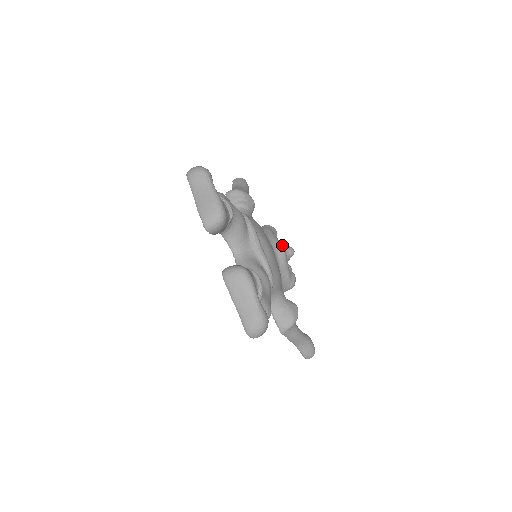
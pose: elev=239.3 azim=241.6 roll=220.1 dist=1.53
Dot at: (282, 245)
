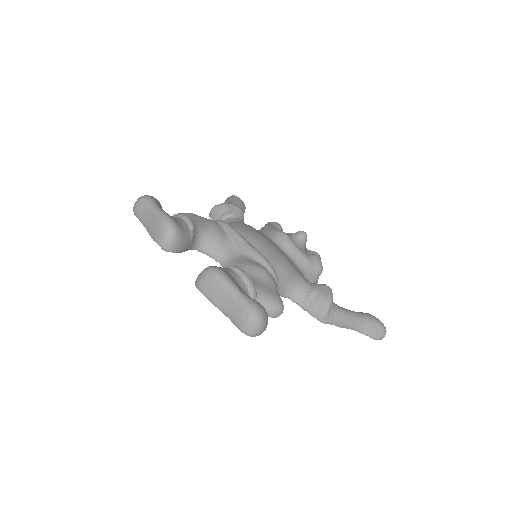
Dot at: (282, 232)
